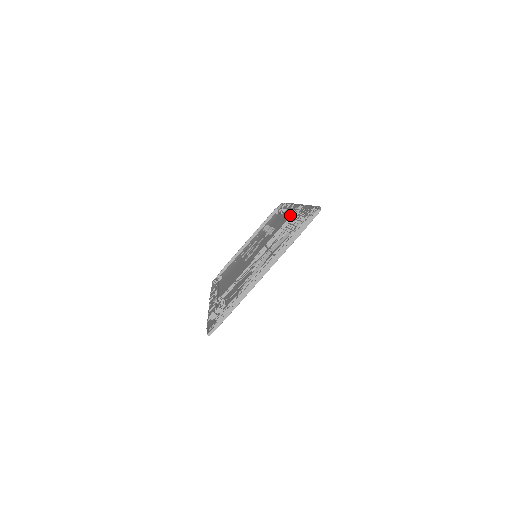
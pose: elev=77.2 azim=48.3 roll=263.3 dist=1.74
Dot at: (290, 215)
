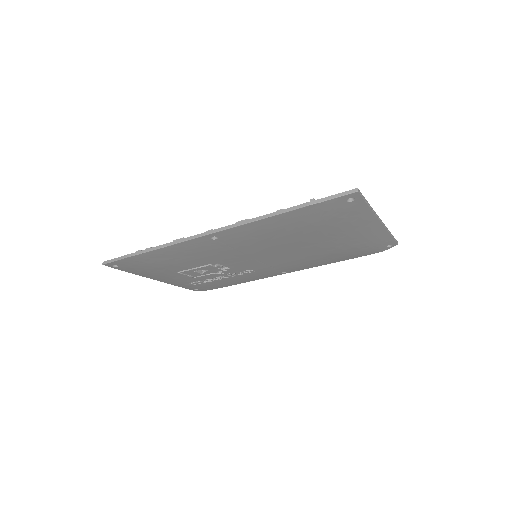
Dot at: occluded
